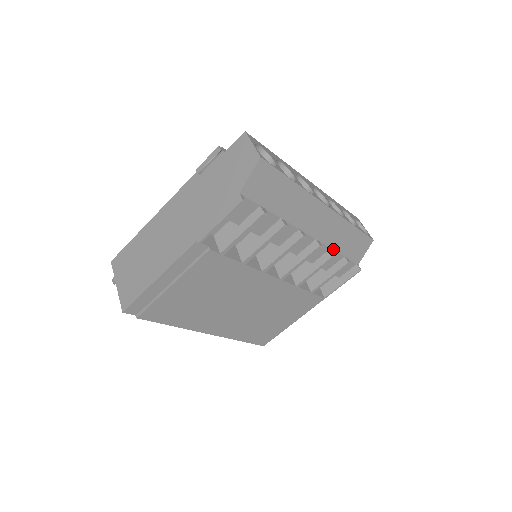
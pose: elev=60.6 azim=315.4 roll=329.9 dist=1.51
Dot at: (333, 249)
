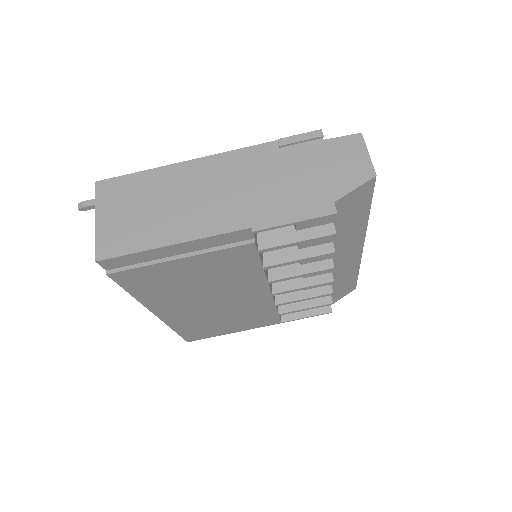
Dot at: (331, 286)
